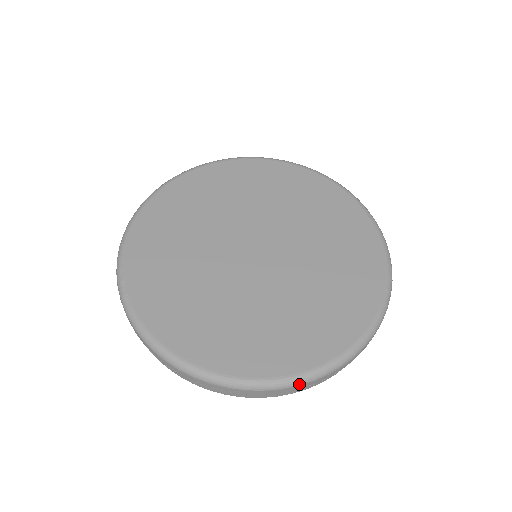
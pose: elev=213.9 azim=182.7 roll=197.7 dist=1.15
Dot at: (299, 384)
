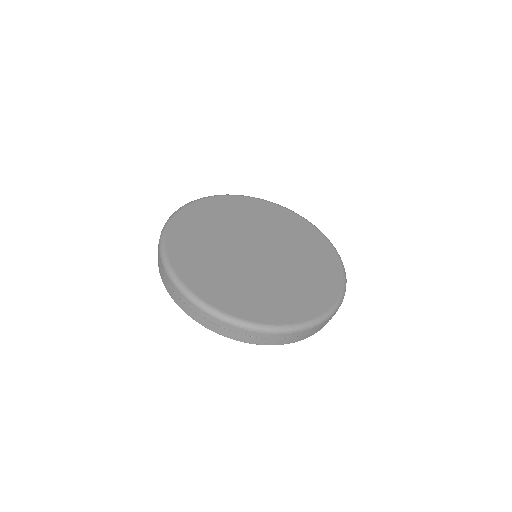
Dot at: (223, 320)
